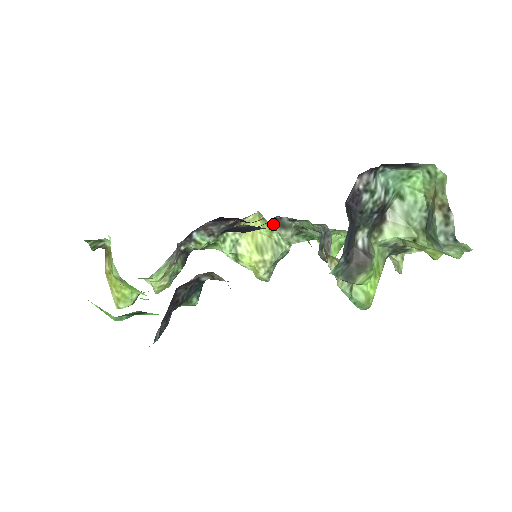
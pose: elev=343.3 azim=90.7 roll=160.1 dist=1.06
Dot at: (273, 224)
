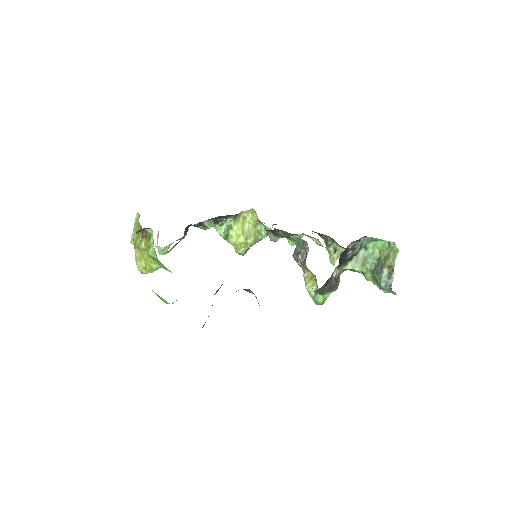
Dot at: (269, 231)
